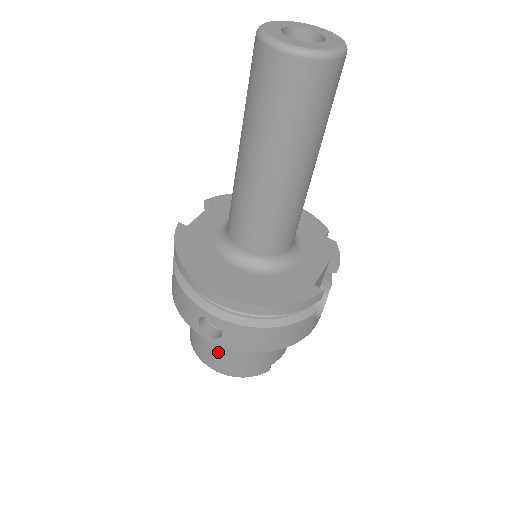
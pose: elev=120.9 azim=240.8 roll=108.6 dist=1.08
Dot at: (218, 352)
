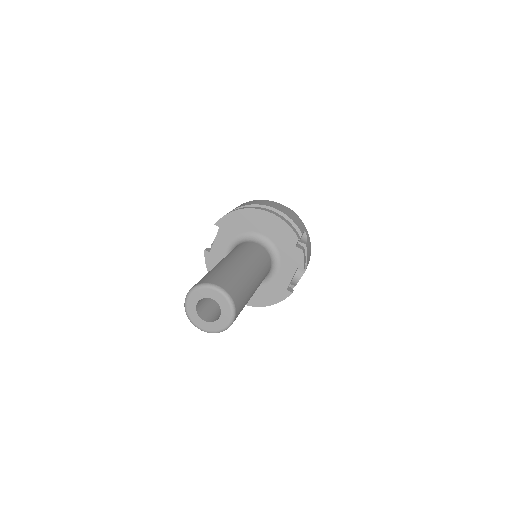
Dot at: occluded
